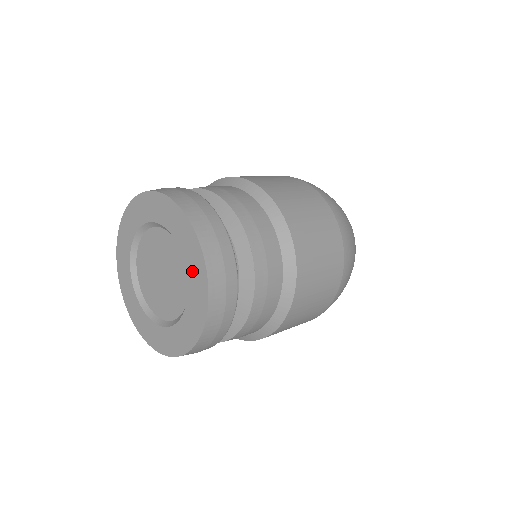
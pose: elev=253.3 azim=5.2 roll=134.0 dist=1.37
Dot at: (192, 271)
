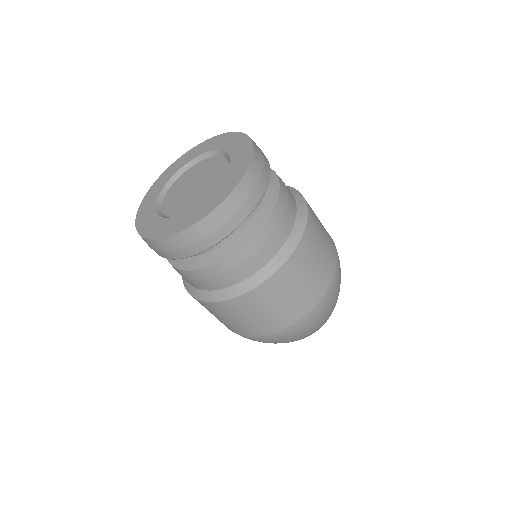
Dot at: (227, 180)
